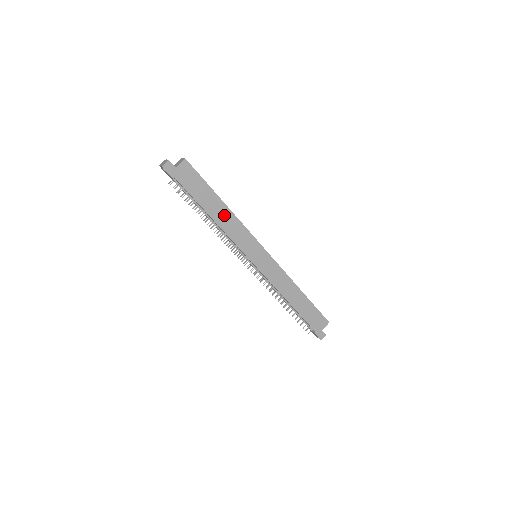
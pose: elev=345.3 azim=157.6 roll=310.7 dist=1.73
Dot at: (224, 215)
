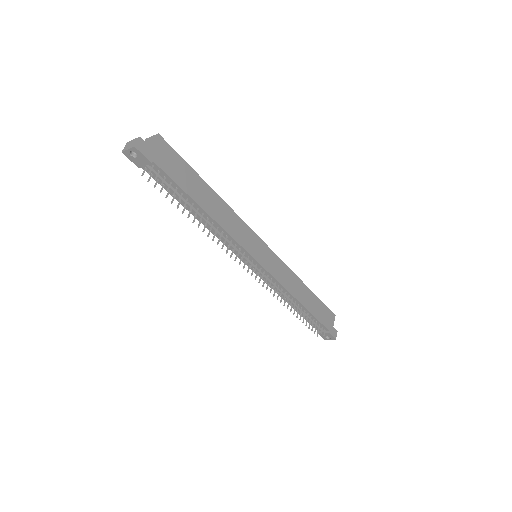
Dot at: (217, 207)
